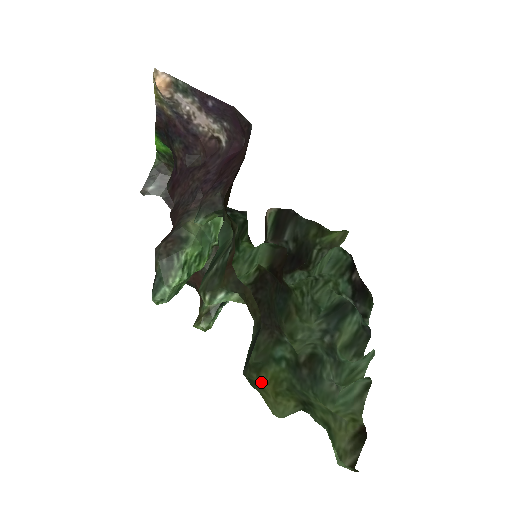
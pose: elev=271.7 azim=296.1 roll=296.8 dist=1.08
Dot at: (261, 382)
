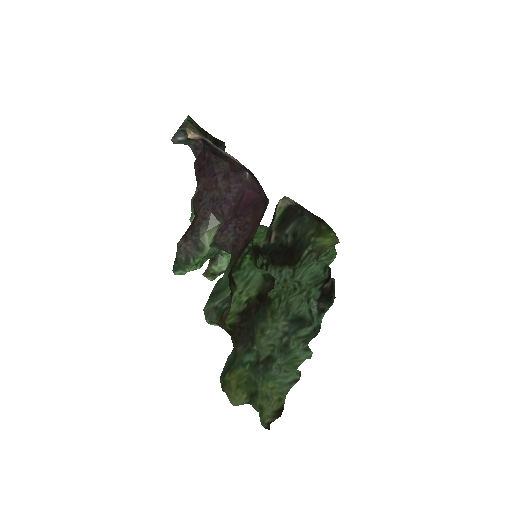
Dot at: (230, 380)
